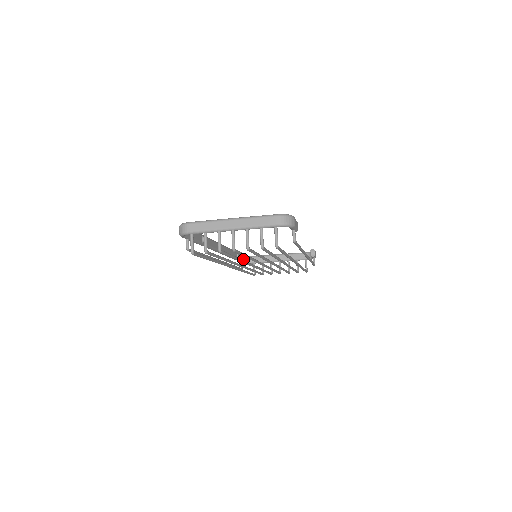
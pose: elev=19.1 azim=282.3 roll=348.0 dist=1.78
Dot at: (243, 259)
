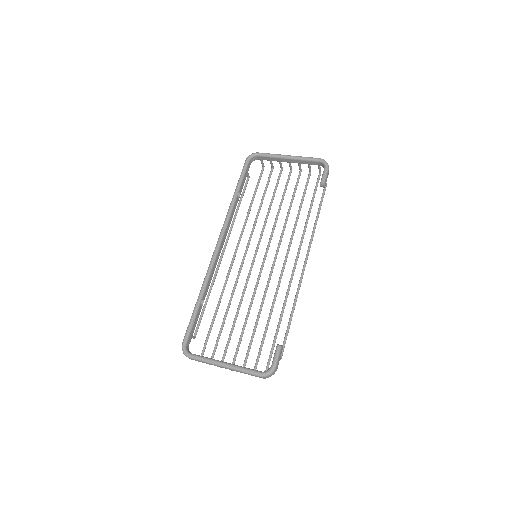
Dot at: (247, 172)
